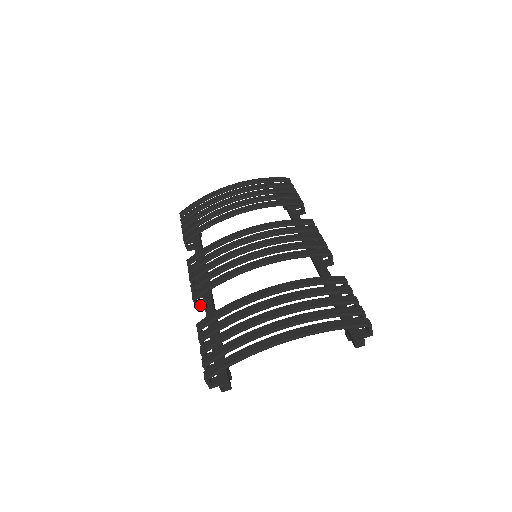
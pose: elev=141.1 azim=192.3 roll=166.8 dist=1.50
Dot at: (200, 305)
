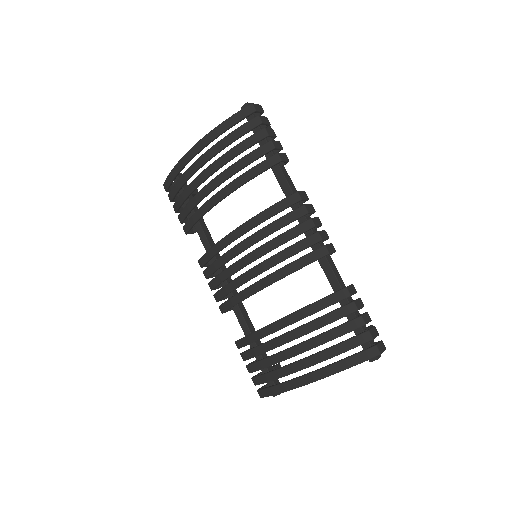
Dot at: (231, 309)
